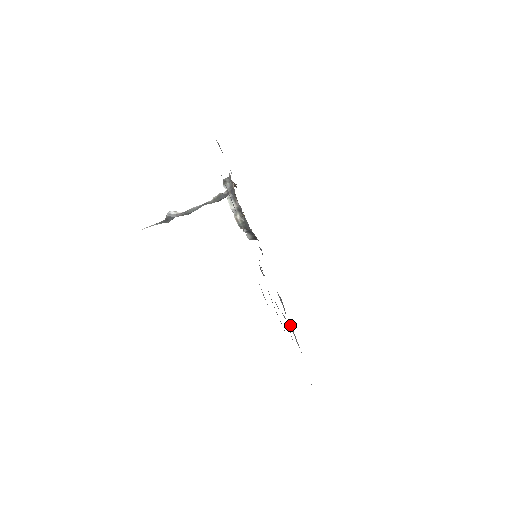
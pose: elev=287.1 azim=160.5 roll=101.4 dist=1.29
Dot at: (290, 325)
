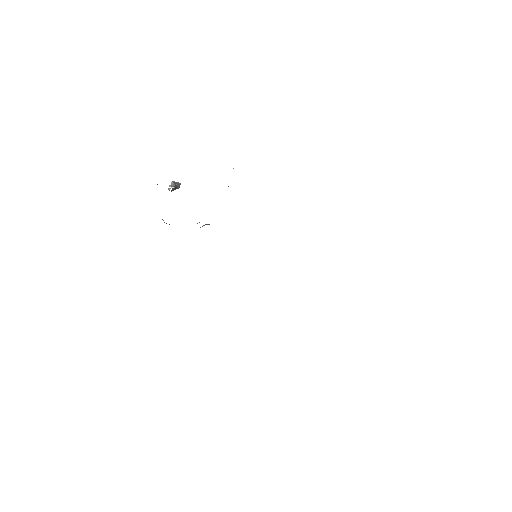
Dot at: occluded
